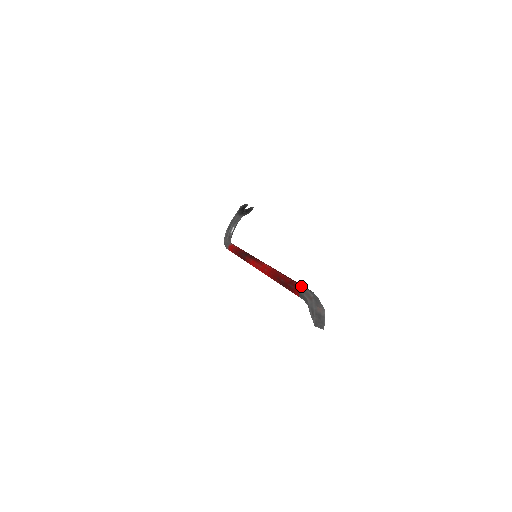
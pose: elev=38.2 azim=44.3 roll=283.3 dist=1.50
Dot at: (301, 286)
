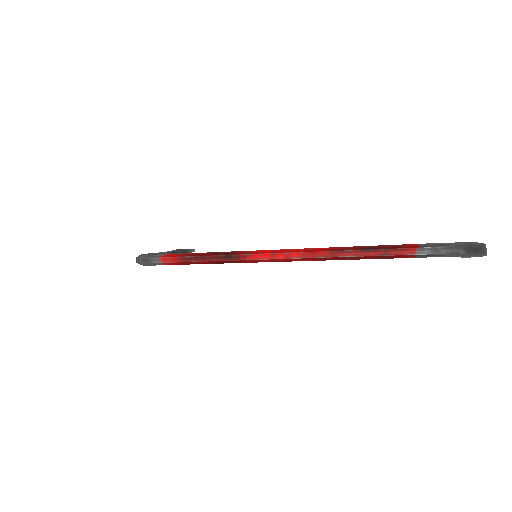
Dot at: occluded
